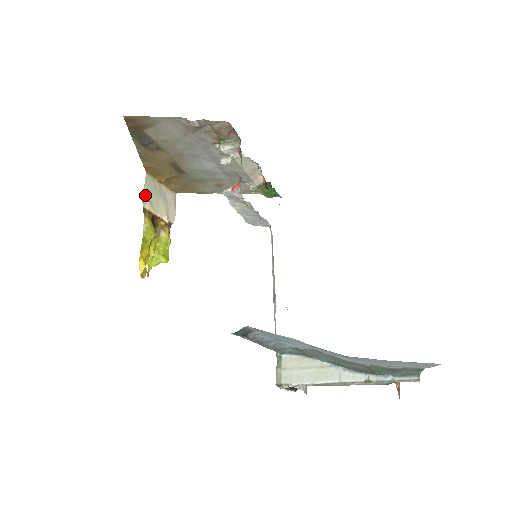
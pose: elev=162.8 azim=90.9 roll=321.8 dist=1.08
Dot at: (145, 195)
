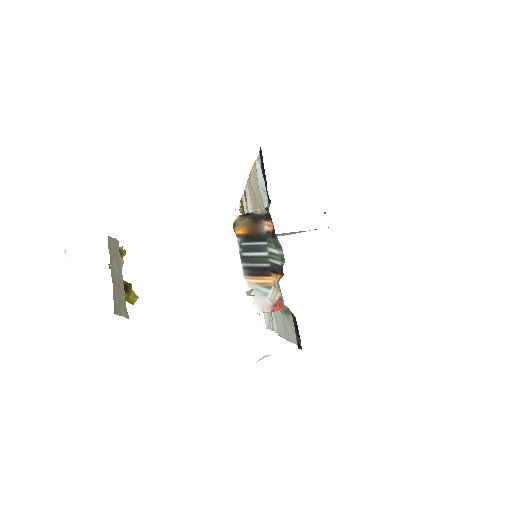
Dot at: (125, 313)
